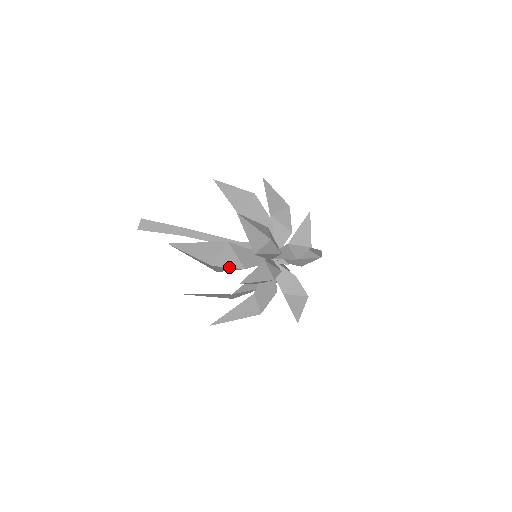
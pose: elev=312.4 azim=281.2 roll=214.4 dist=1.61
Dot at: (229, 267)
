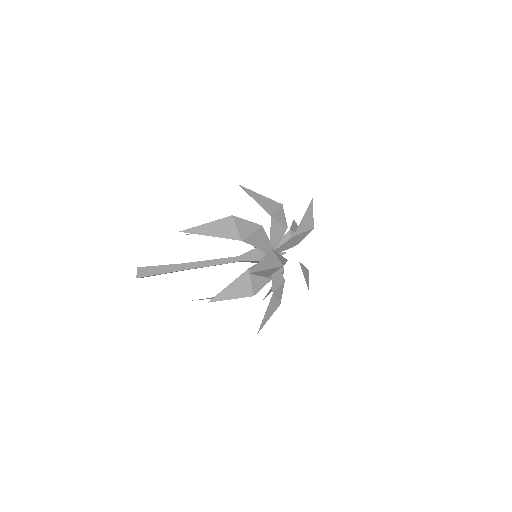
Dot at: occluded
